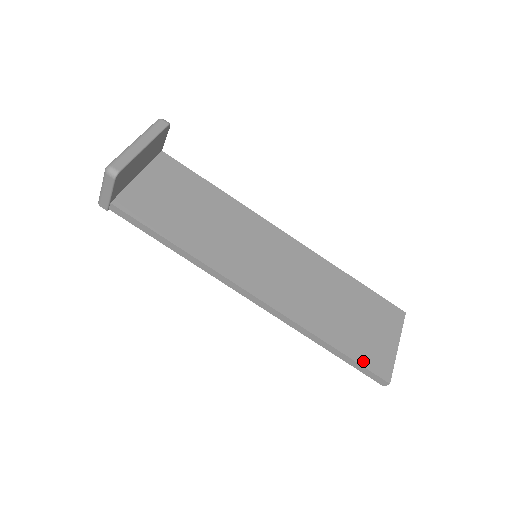
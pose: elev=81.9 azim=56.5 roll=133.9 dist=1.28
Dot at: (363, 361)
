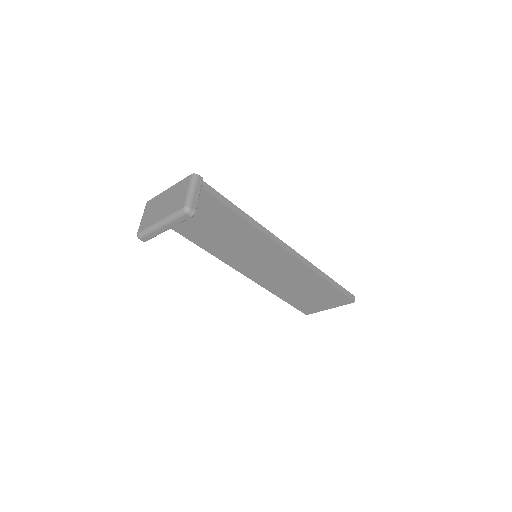
Dot at: (296, 306)
